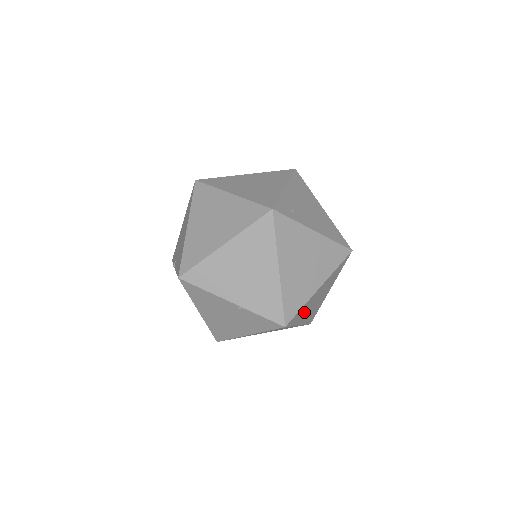
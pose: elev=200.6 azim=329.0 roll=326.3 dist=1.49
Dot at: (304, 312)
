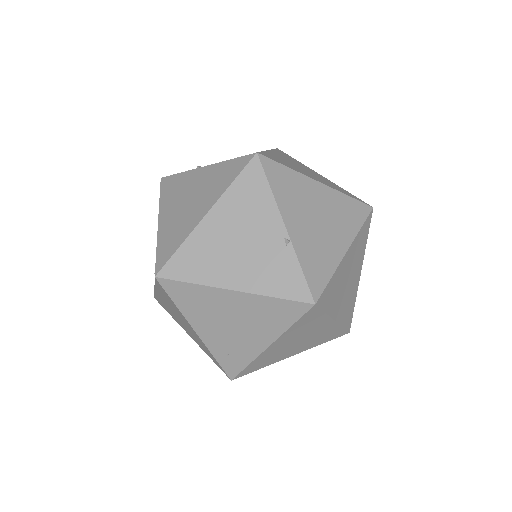
Dot at: (300, 330)
